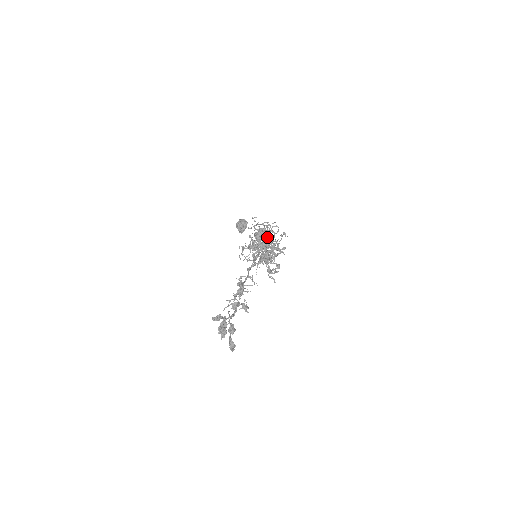
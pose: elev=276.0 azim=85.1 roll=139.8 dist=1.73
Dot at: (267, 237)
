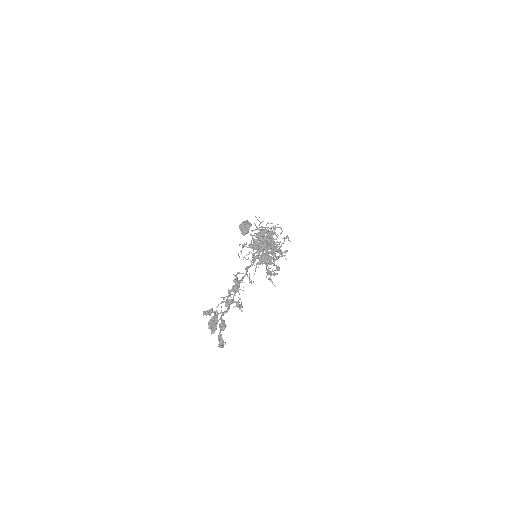
Dot at: (269, 238)
